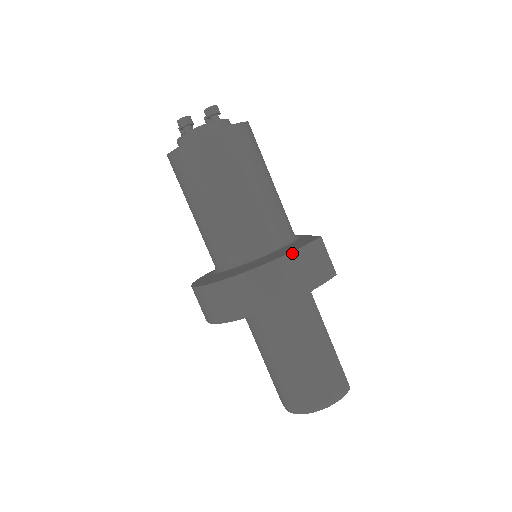
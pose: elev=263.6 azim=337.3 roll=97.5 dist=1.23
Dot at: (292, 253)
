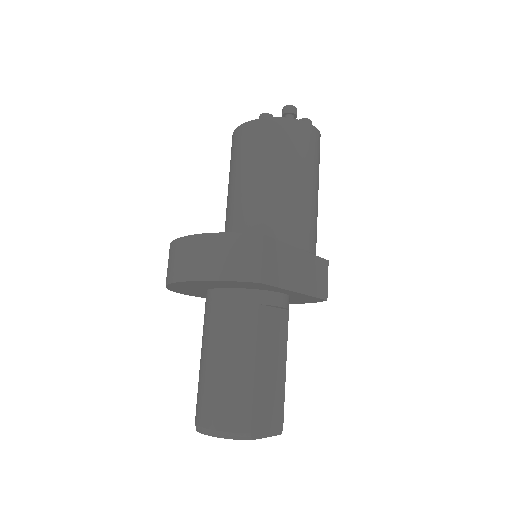
Dot at: (214, 234)
